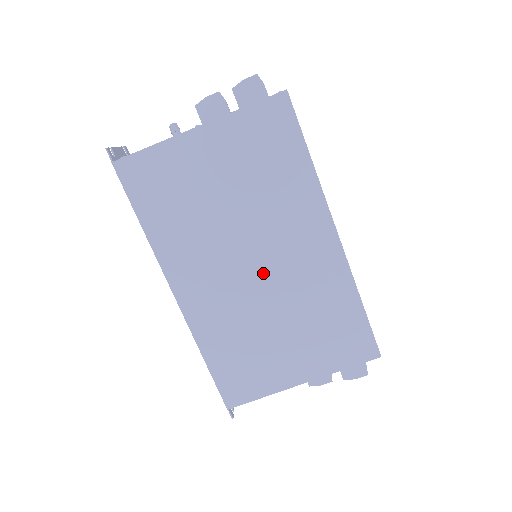
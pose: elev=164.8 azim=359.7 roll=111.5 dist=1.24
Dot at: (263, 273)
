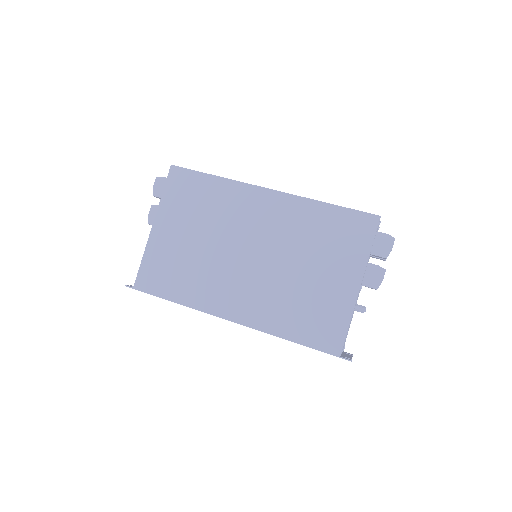
Dot at: (259, 253)
